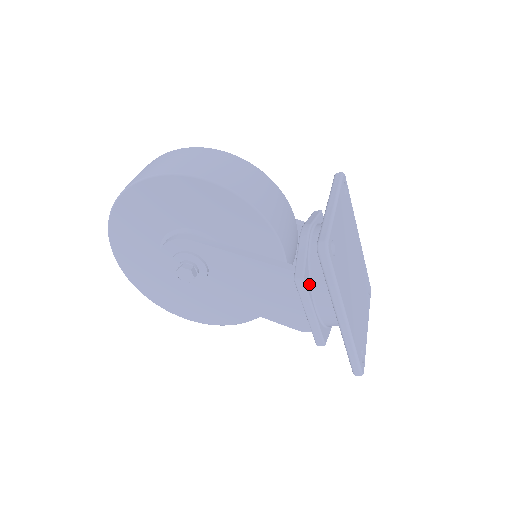
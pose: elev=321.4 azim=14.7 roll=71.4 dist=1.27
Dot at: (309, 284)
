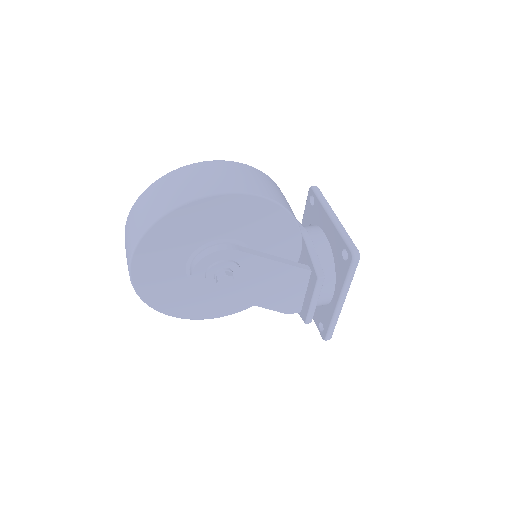
Dot at: occluded
